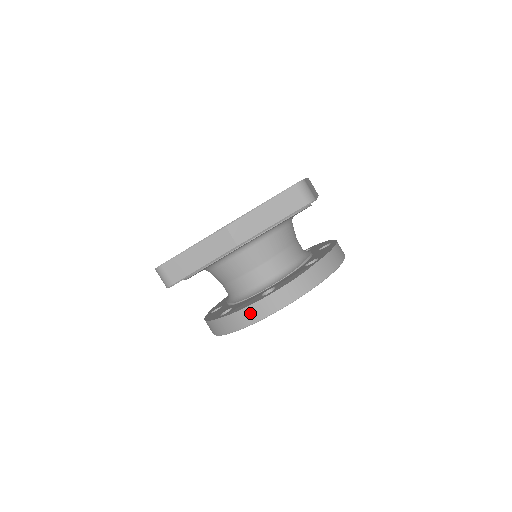
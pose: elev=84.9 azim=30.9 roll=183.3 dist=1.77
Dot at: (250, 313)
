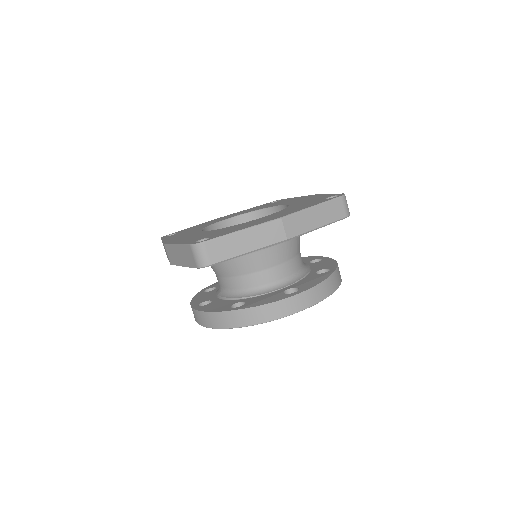
Dot at: (276, 308)
